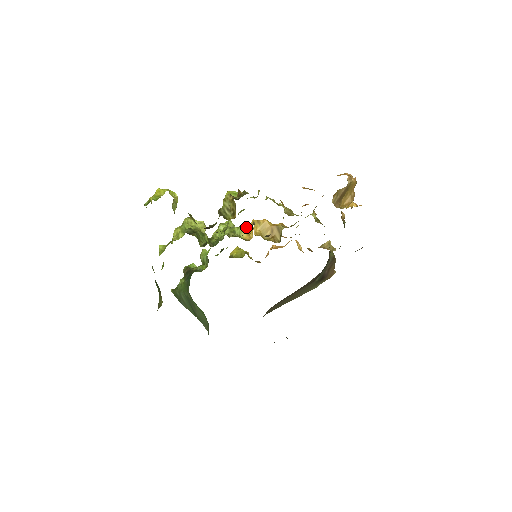
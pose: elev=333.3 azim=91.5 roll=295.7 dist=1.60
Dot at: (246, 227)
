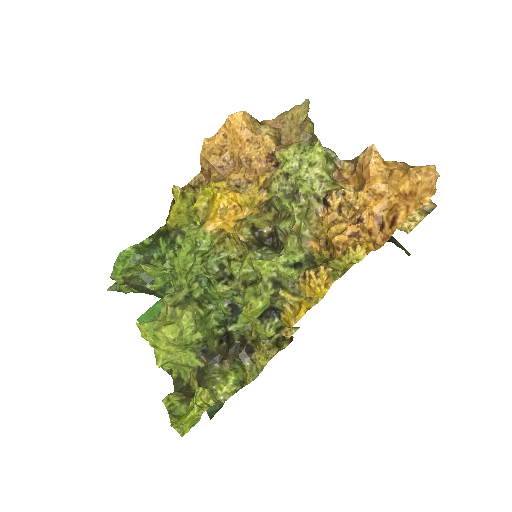
Dot at: (217, 232)
